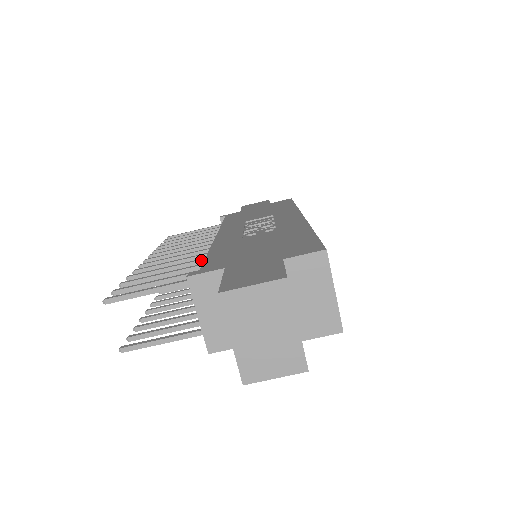
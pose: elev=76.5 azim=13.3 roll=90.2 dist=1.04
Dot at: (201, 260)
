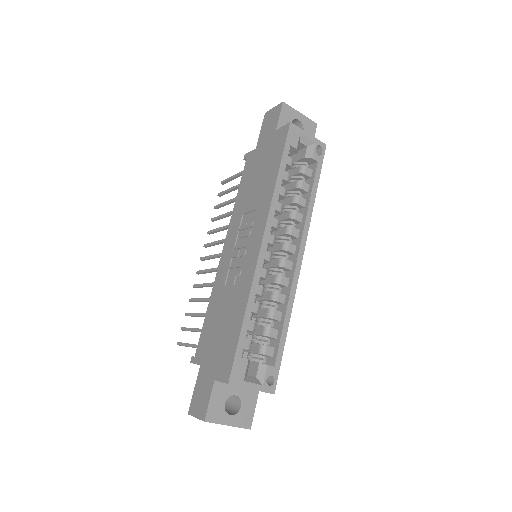
Dot at: occluded
